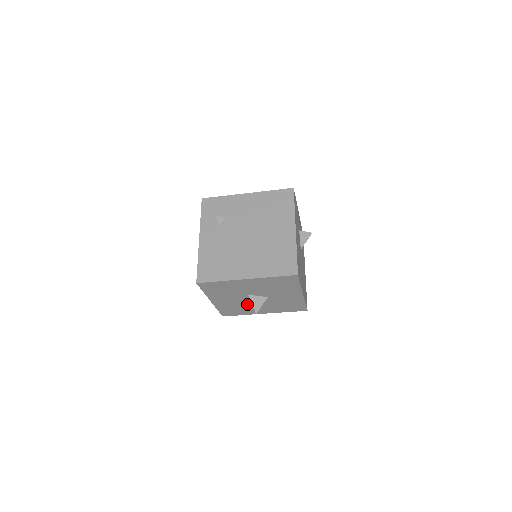
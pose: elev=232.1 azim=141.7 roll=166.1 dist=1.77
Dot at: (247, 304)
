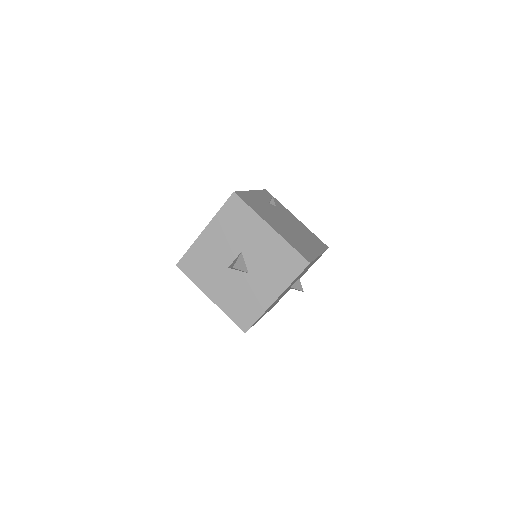
Dot at: (220, 267)
